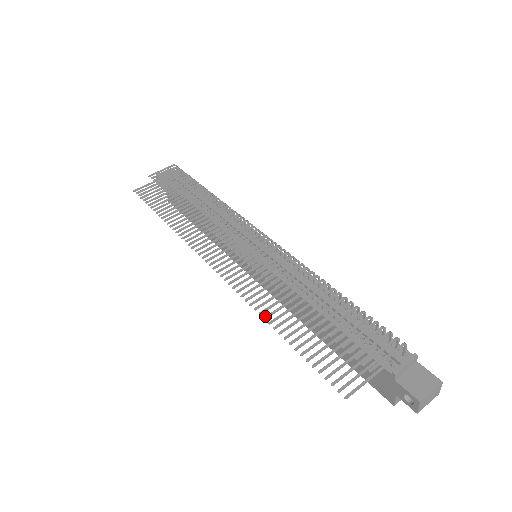
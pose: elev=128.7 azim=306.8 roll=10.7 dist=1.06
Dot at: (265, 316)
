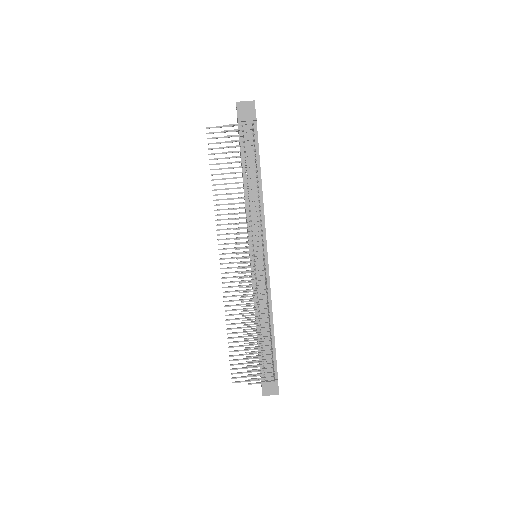
Dot at: (227, 320)
